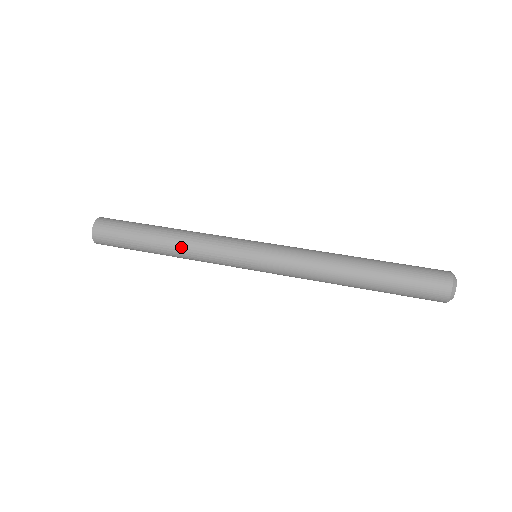
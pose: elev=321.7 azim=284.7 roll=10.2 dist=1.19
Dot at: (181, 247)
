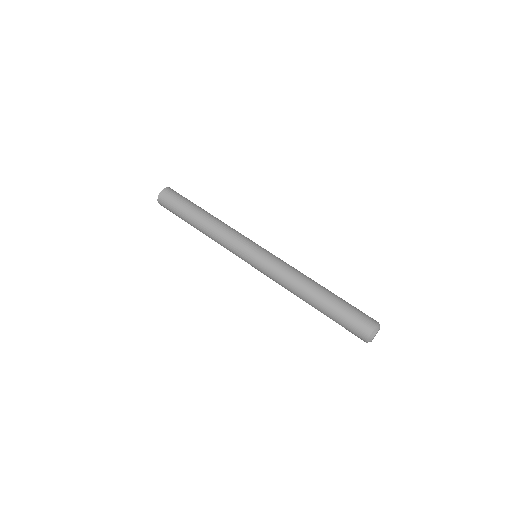
Dot at: (209, 237)
